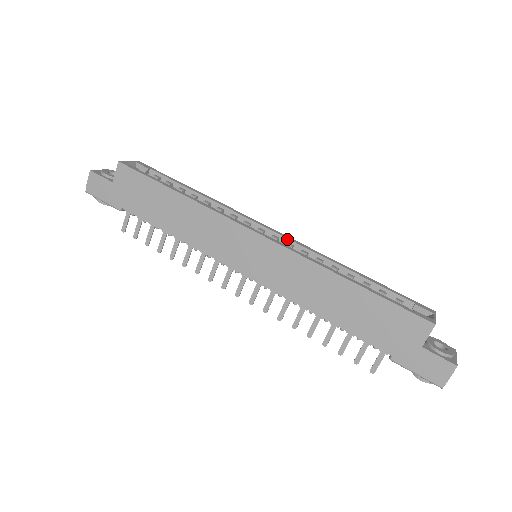
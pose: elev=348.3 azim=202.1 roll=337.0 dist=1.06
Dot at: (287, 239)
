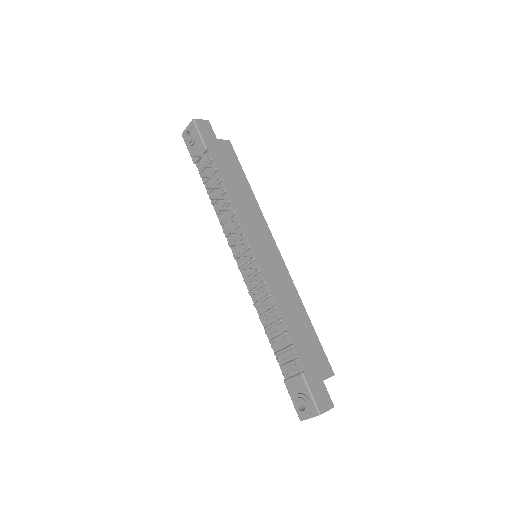
Dot at: occluded
